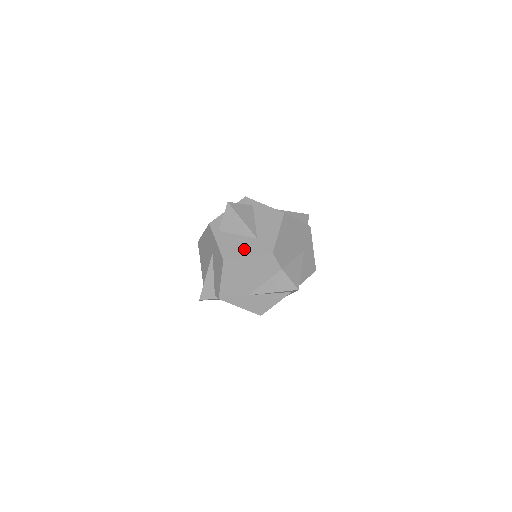
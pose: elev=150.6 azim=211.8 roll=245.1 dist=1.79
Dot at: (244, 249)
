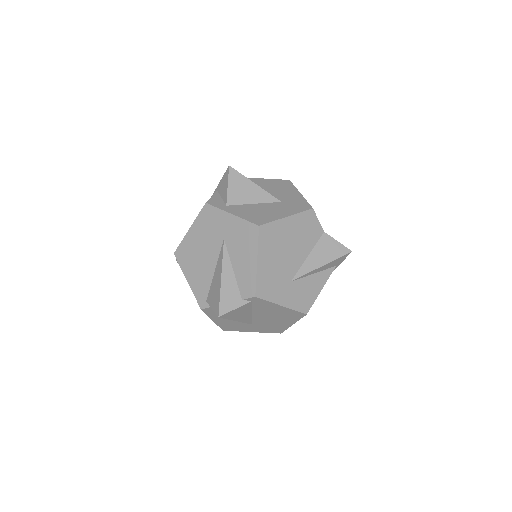
Dot at: (276, 212)
